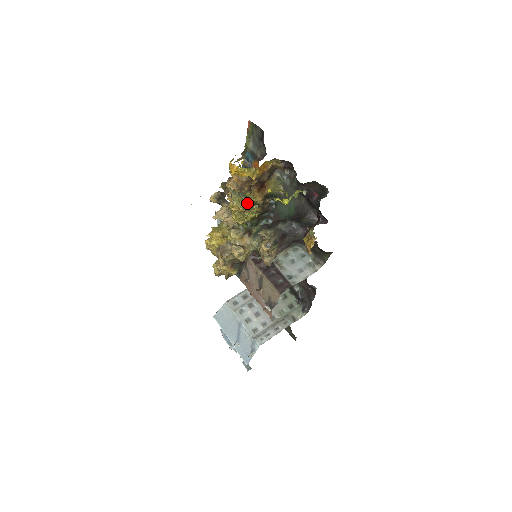
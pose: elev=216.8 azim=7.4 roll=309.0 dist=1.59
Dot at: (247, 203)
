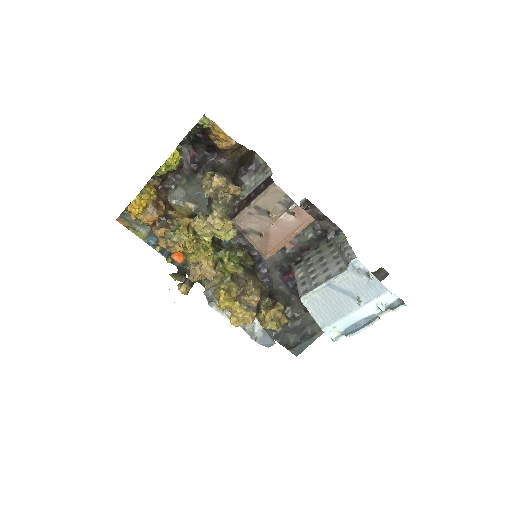
Dot at: (186, 230)
